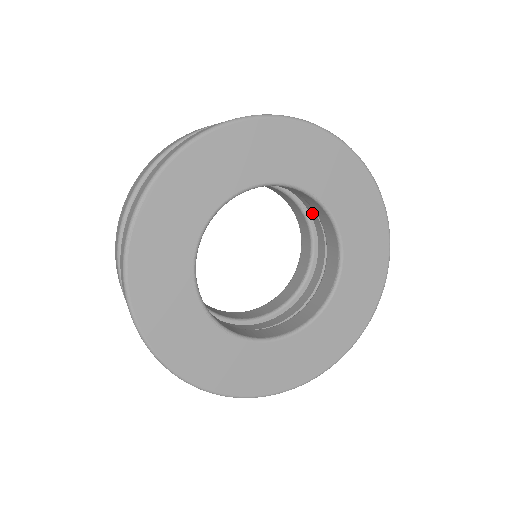
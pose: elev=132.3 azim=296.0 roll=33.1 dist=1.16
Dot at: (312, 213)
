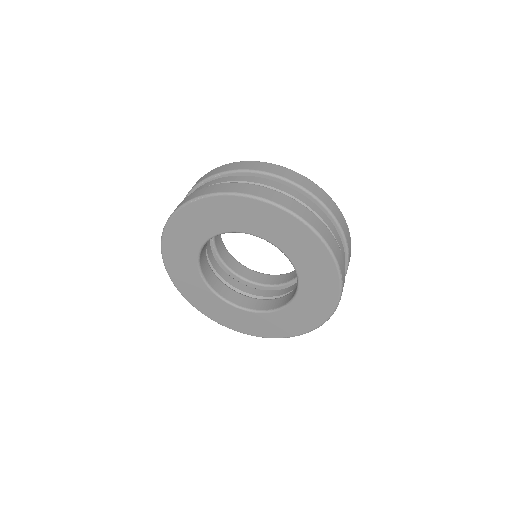
Dot at: occluded
